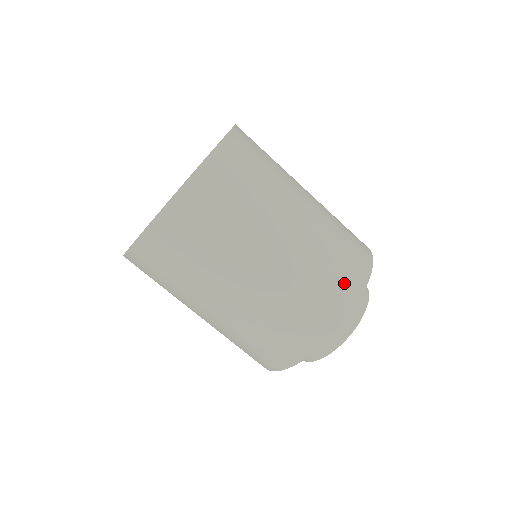
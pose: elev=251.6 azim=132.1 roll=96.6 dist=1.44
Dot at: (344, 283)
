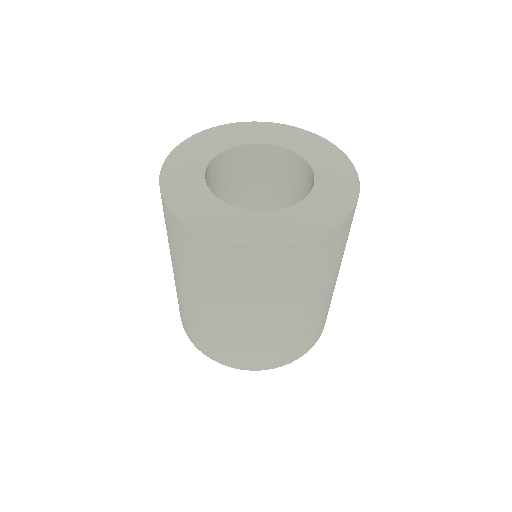
Dot at: occluded
